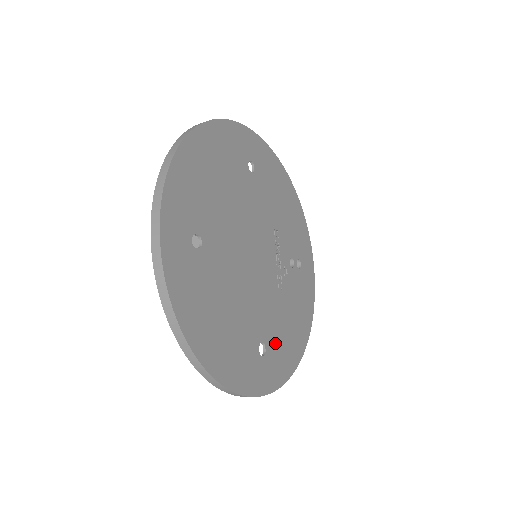
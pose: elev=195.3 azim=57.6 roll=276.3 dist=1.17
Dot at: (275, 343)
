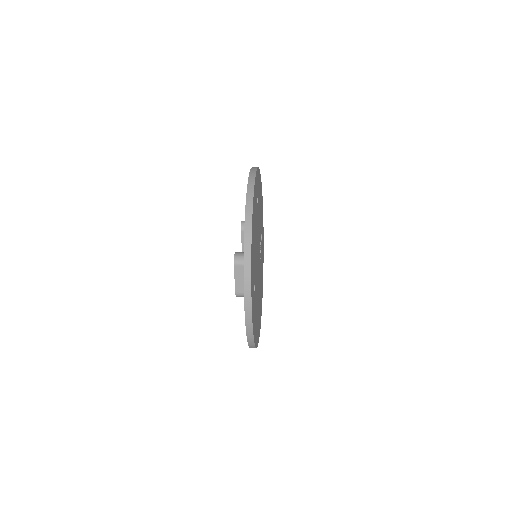
Dot at: occluded
